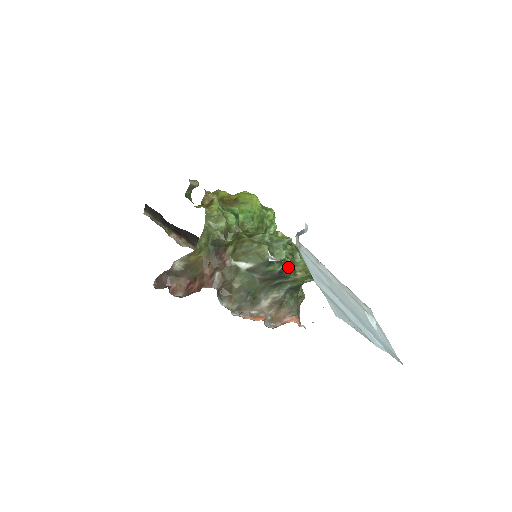
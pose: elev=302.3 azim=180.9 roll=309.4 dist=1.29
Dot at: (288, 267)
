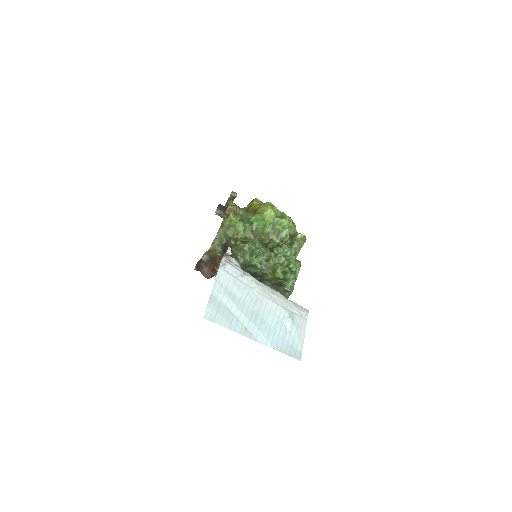
Dot at: (261, 270)
